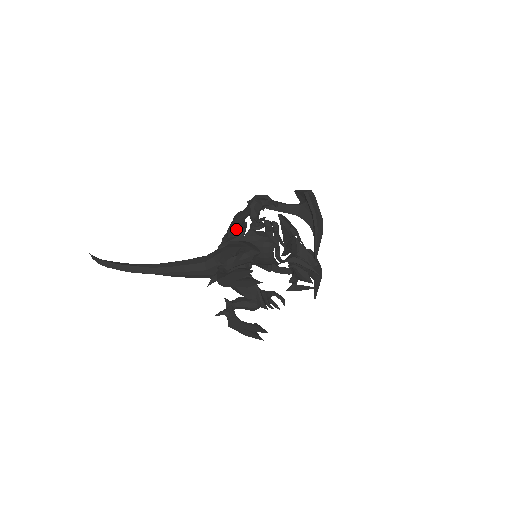
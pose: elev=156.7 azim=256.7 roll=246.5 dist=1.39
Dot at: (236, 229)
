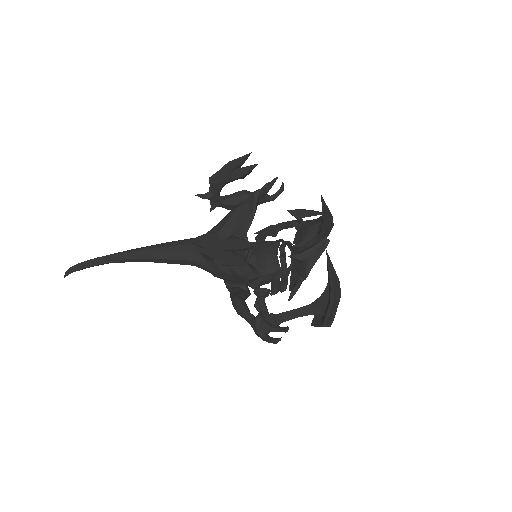
Dot at: occluded
